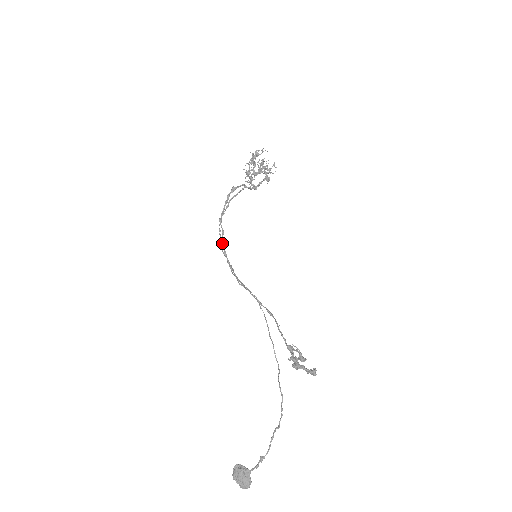
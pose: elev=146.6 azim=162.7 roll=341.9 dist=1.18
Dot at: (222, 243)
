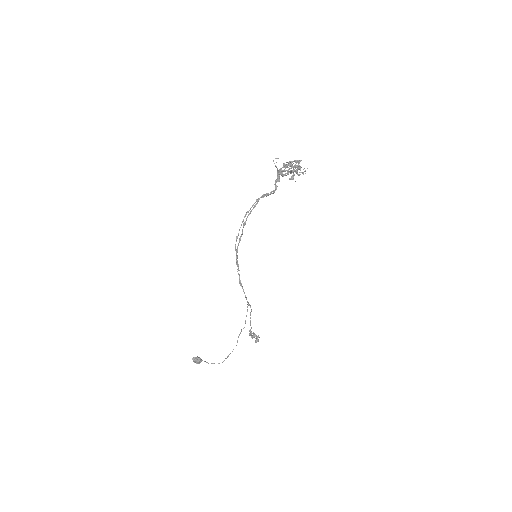
Dot at: (238, 244)
